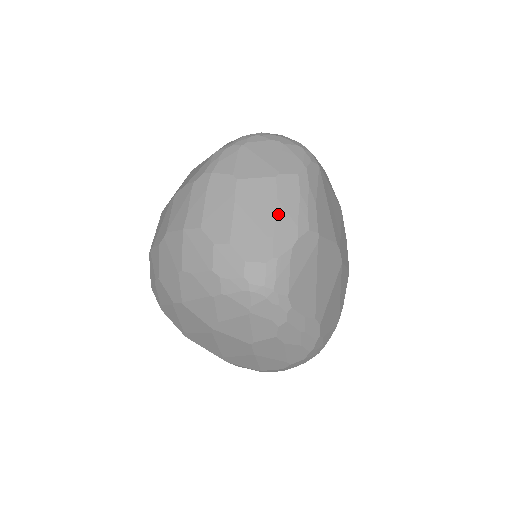
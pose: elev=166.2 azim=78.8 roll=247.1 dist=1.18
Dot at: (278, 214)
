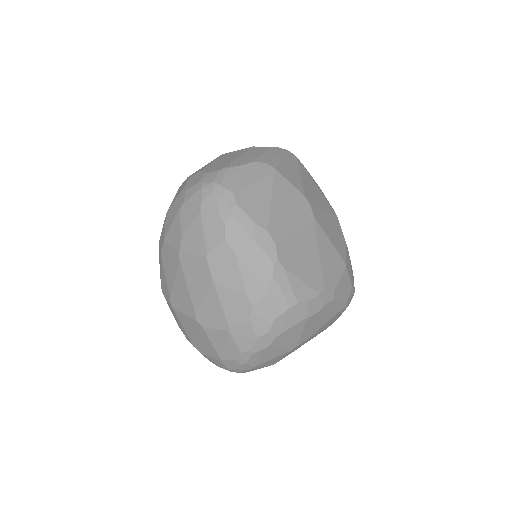
Dot at: (242, 156)
